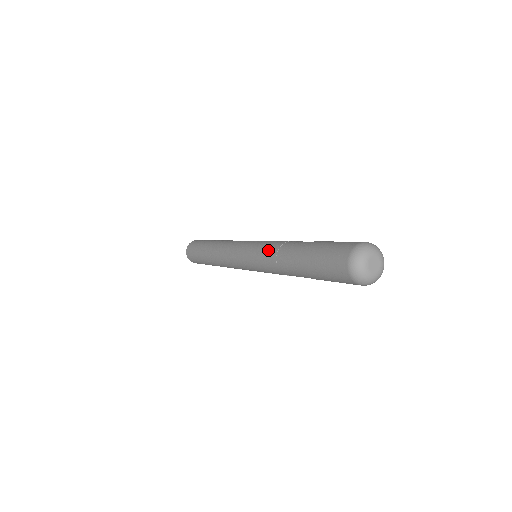
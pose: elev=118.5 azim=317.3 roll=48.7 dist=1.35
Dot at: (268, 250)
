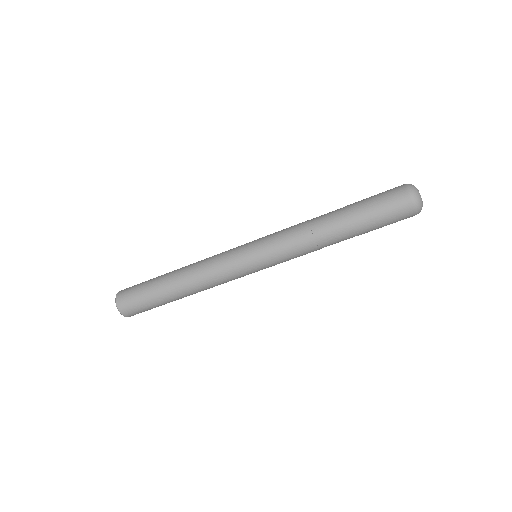
Dot at: (295, 235)
